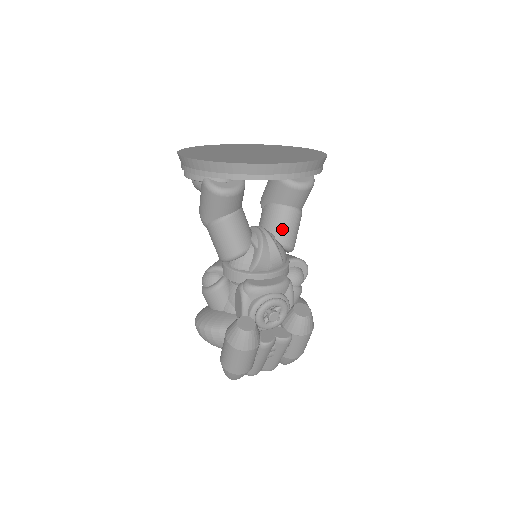
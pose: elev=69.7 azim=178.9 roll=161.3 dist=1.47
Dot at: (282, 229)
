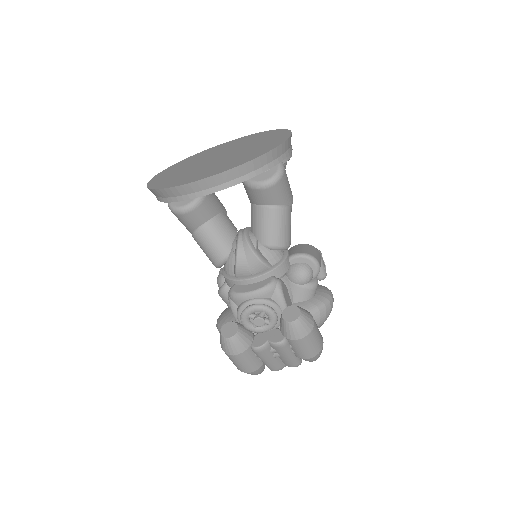
Dot at: (261, 230)
